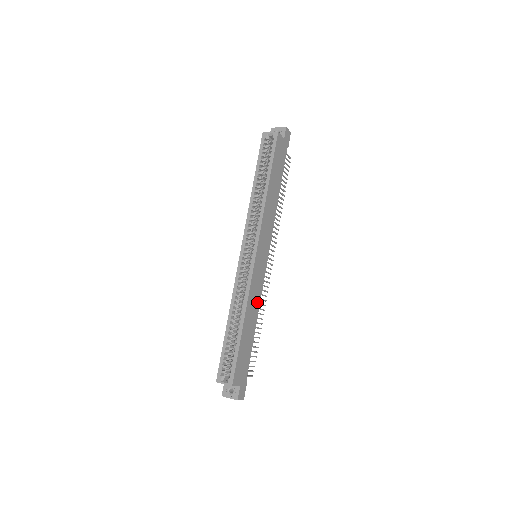
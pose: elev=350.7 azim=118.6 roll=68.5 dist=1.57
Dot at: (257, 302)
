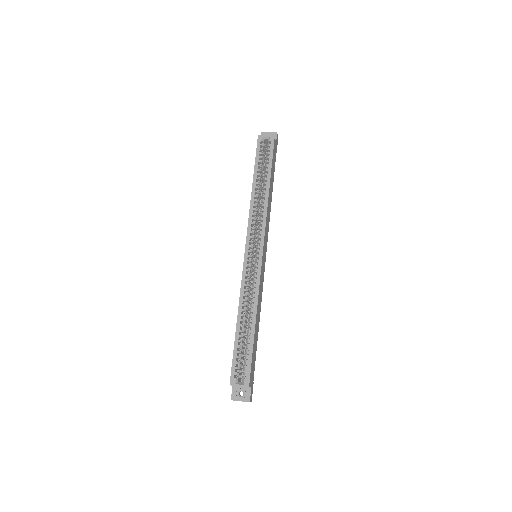
Dot at: (260, 302)
